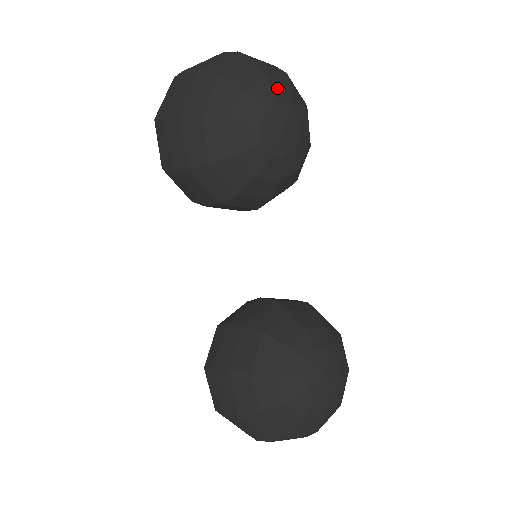
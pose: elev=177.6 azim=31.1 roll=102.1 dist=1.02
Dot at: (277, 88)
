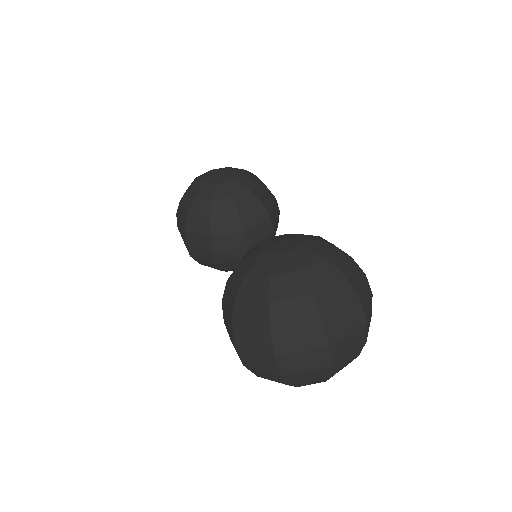
Dot at: occluded
